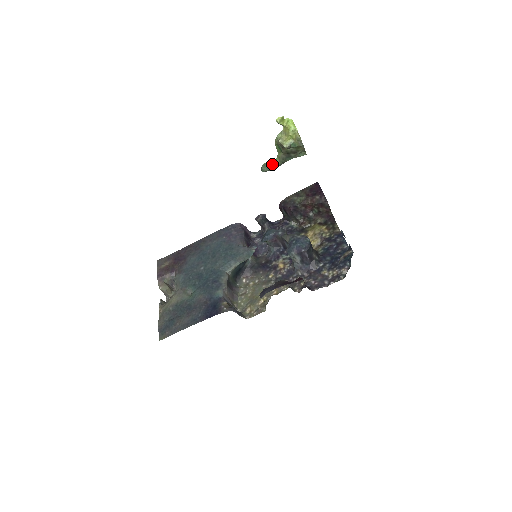
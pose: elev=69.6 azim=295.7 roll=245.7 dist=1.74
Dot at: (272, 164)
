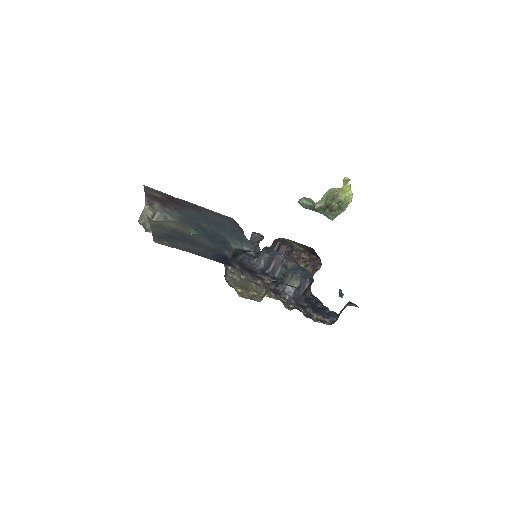
Dot at: (313, 203)
